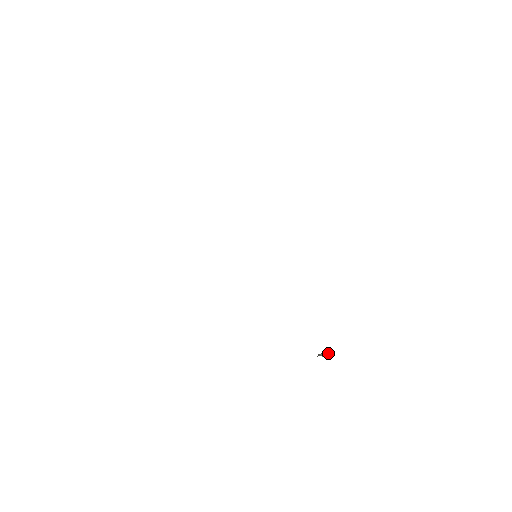
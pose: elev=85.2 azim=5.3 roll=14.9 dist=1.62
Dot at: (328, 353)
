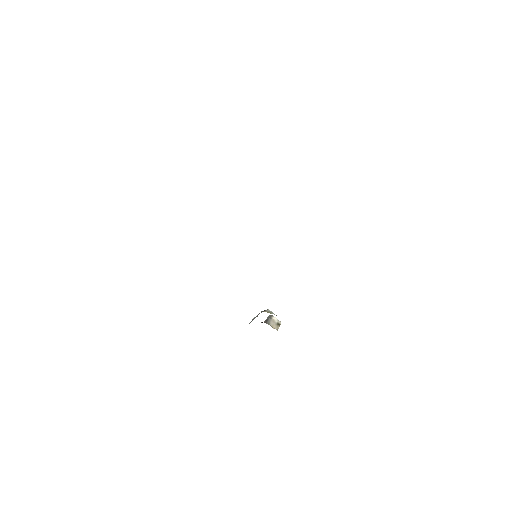
Dot at: (278, 322)
